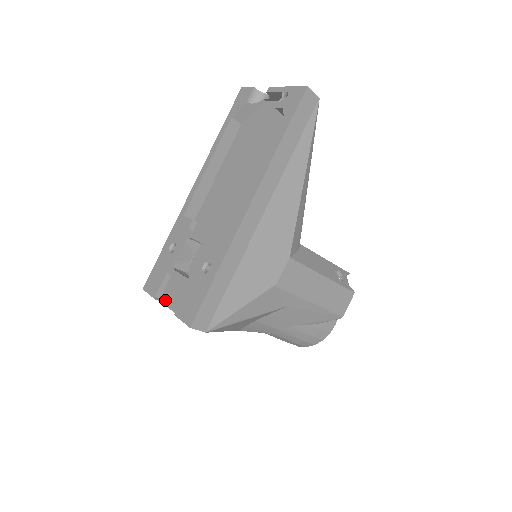
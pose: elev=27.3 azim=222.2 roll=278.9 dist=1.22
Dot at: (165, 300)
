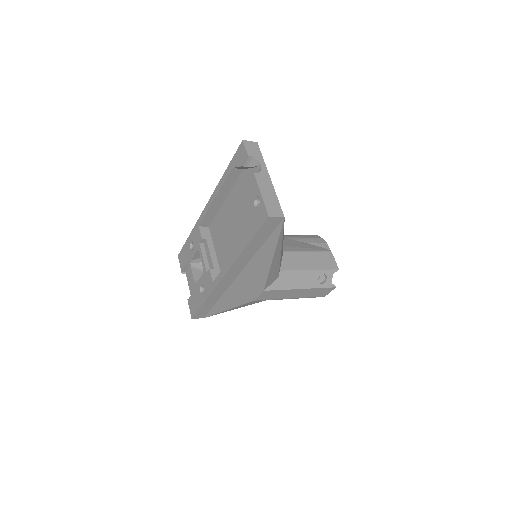
Dot at: (187, 277)
